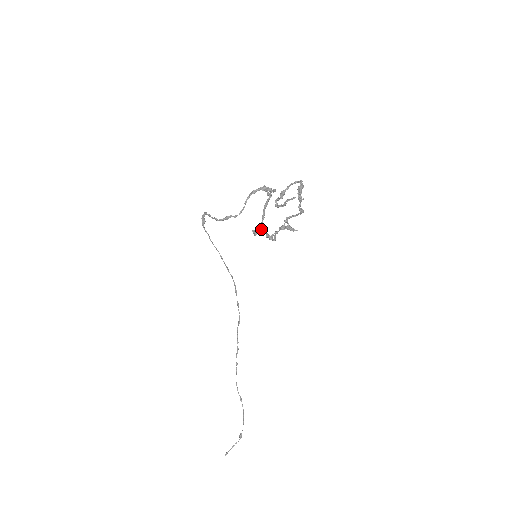
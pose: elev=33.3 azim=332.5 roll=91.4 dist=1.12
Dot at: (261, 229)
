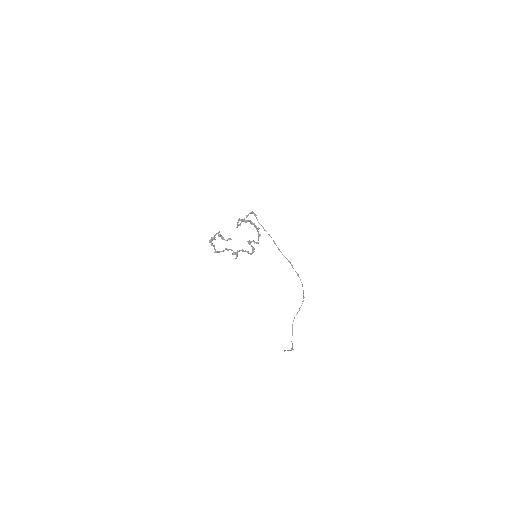
Dot at: (248, 243)
